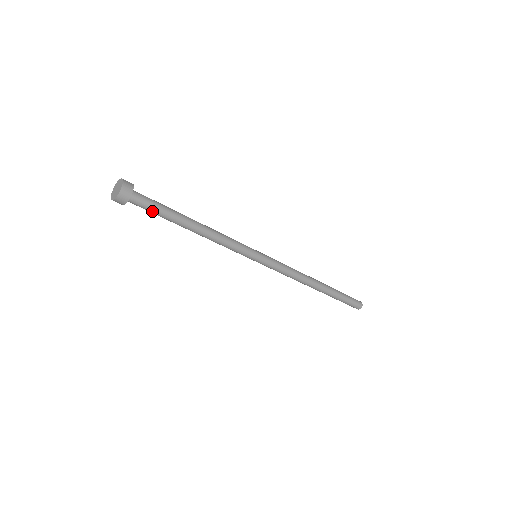
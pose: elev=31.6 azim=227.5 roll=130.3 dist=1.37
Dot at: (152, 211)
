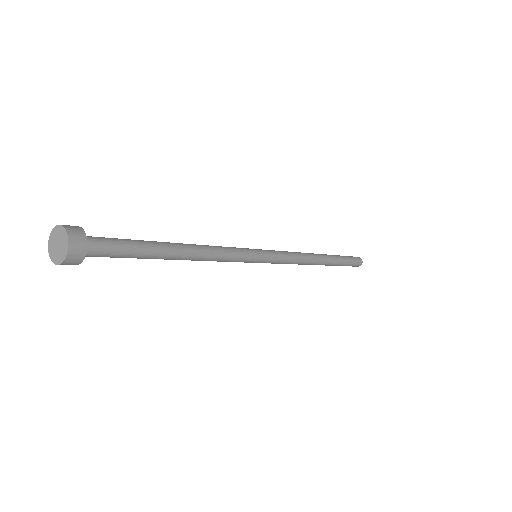
Dot at: (122, 253)
